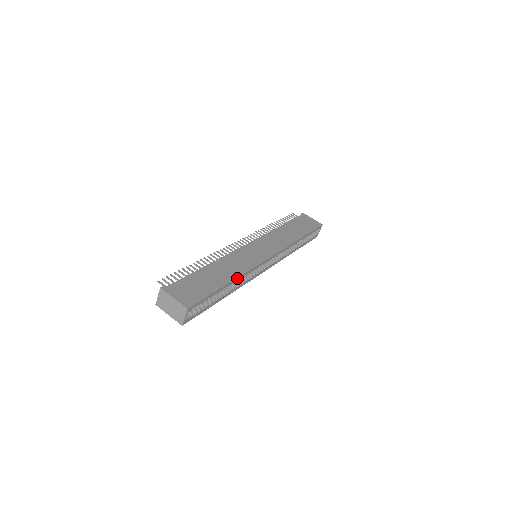
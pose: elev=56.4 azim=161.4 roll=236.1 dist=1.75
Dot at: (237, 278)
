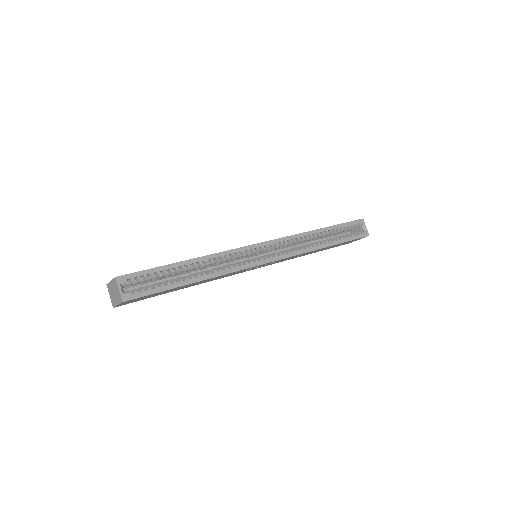
Dot at: (201, 258)
